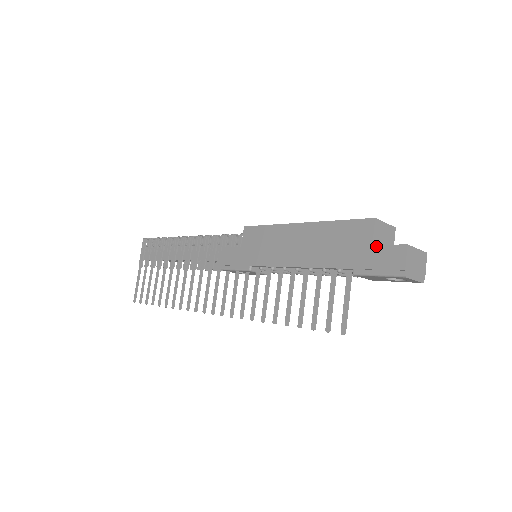
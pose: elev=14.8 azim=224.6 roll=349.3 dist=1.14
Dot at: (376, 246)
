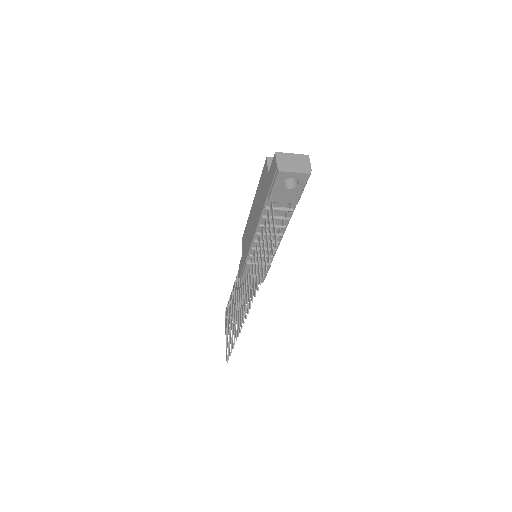
Dot at: (269, 171)
